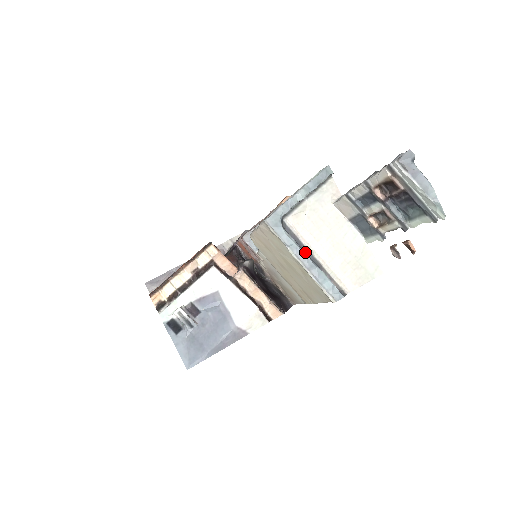
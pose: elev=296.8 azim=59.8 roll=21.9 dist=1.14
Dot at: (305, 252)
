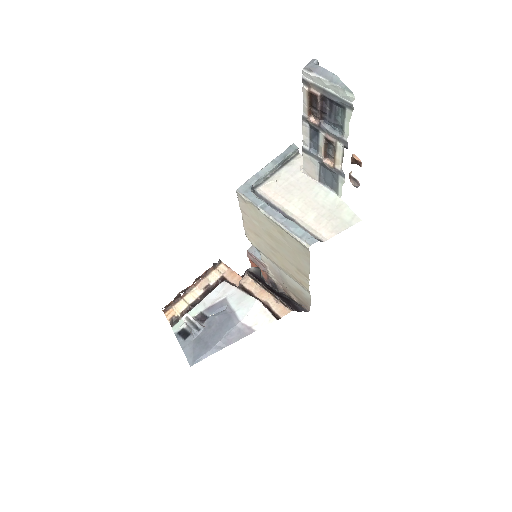
Dot at: (277, 211)
